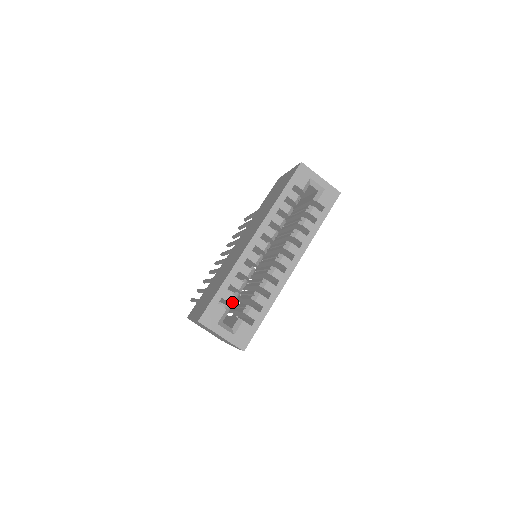
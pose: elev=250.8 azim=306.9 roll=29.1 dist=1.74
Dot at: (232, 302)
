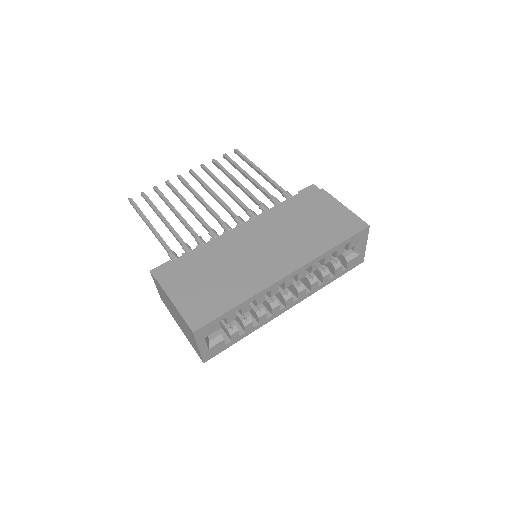
Dot at: (229, 322)
